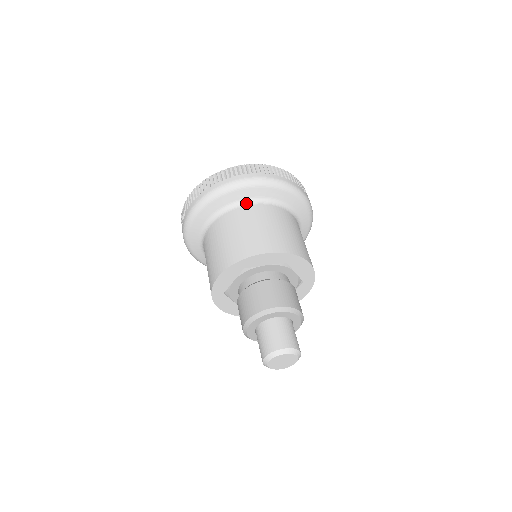
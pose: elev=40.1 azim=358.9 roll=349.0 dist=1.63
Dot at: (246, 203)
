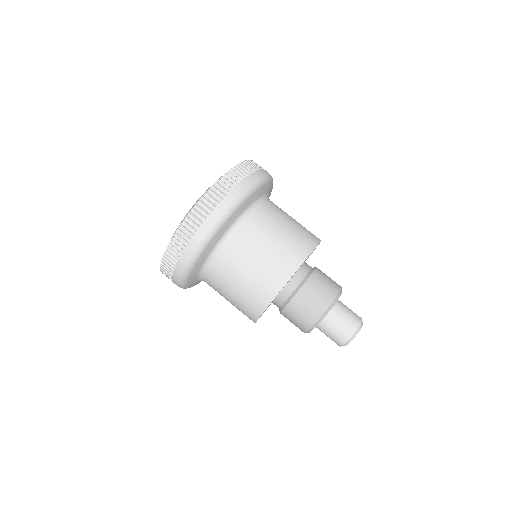
Dot at: (262, 200)
